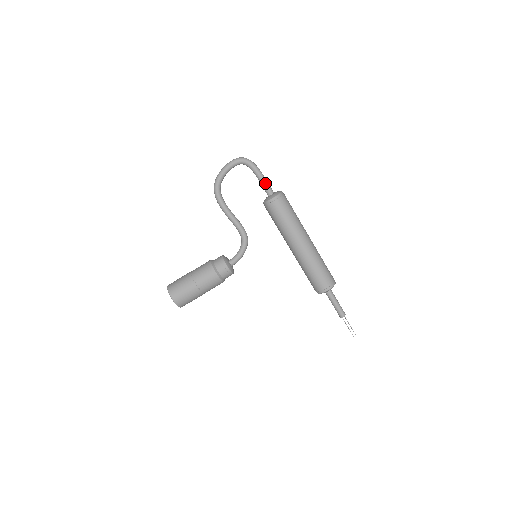
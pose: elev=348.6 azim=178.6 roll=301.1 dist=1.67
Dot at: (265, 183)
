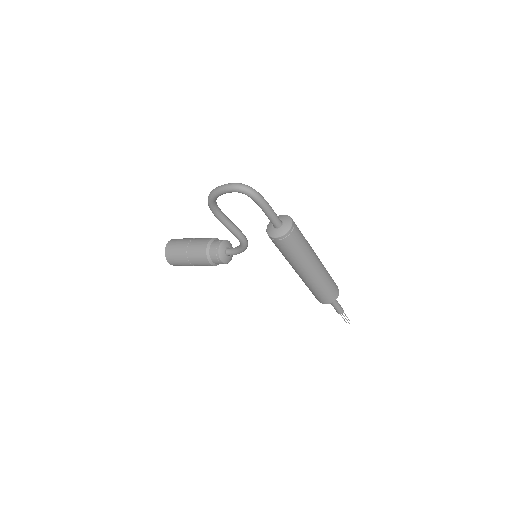
Dot at: (270, 217)
